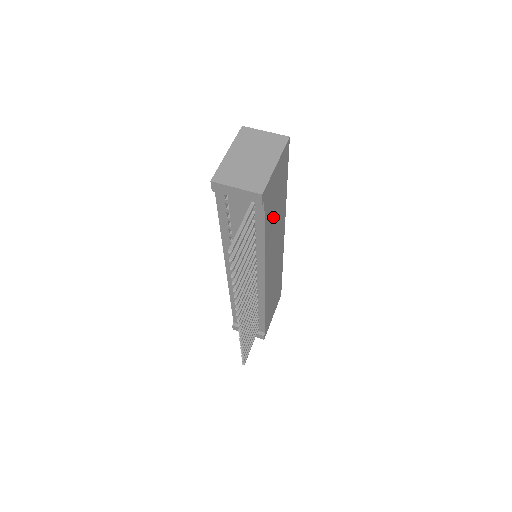
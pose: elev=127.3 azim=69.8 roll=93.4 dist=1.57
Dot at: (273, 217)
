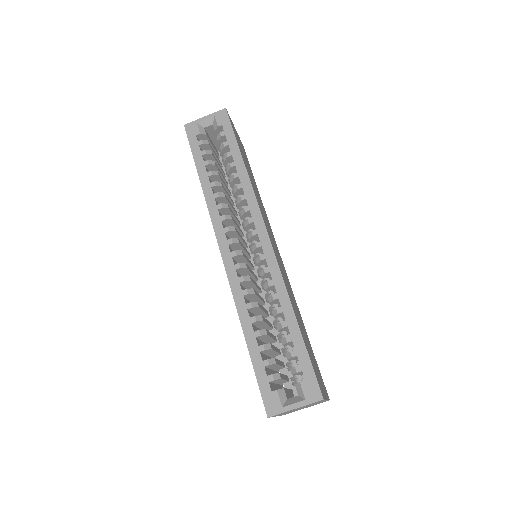
Dot at: (303, 329)
